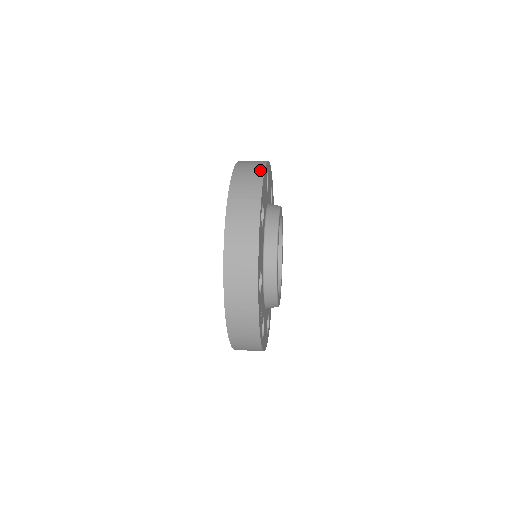
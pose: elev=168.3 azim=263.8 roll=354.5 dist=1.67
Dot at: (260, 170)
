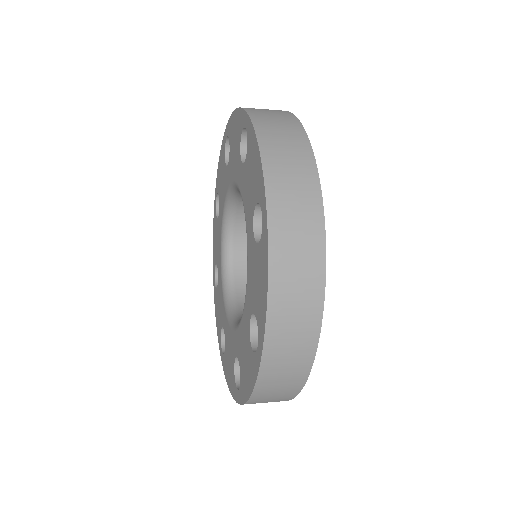
Dot at: occluded
